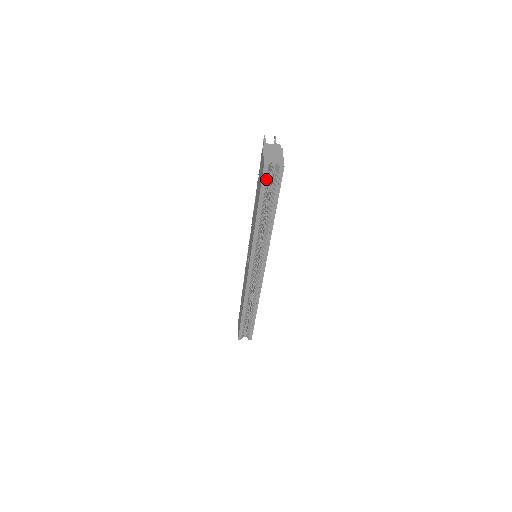
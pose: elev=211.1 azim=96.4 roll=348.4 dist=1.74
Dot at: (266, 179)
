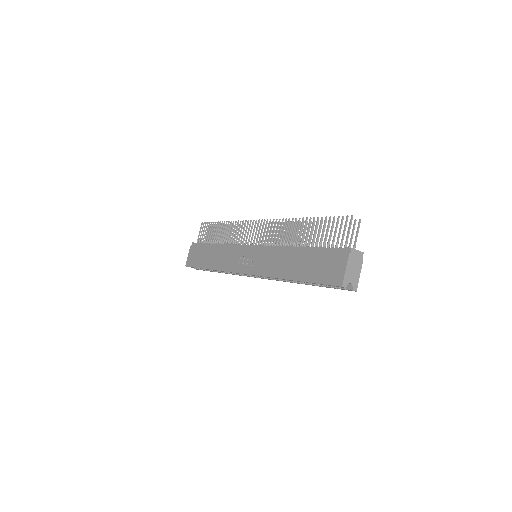
Dot at: occluded
